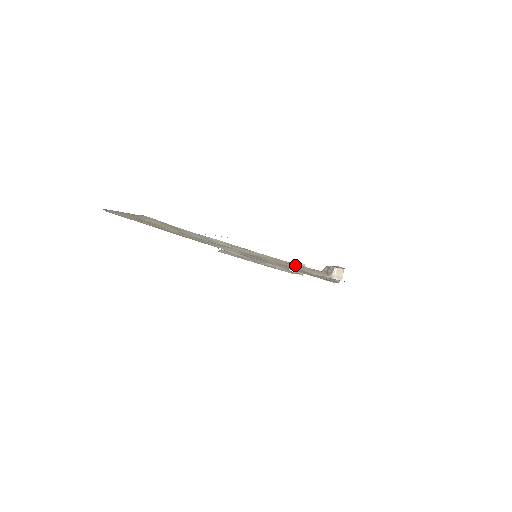
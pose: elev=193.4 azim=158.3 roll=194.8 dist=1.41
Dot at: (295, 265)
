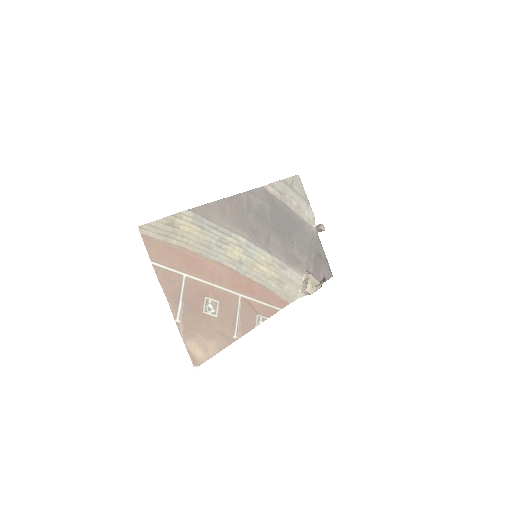
Dot at: (281, 272)
